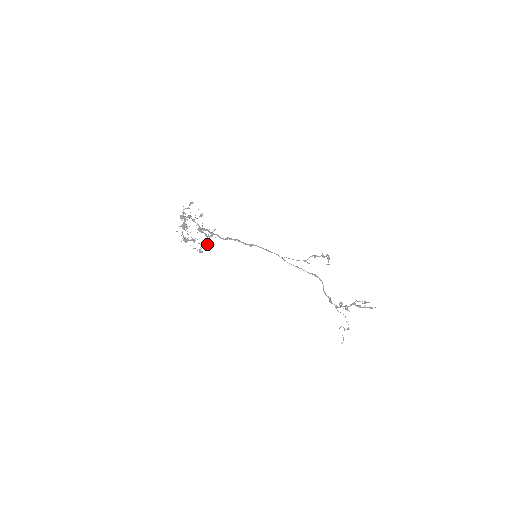
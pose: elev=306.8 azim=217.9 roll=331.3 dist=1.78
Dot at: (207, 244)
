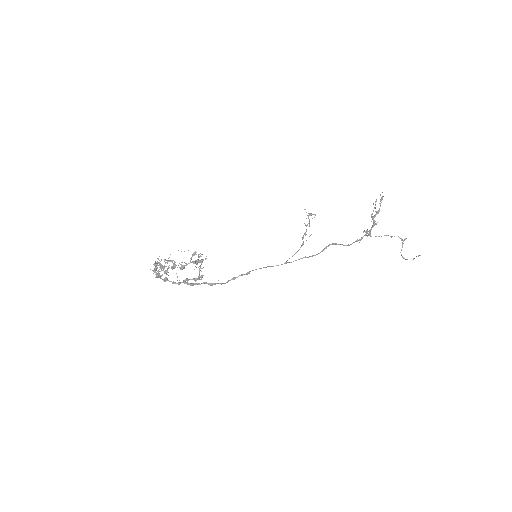
Dot at: (198, 261)
